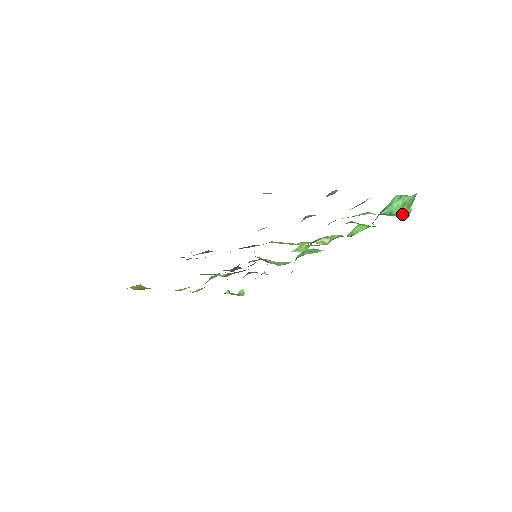
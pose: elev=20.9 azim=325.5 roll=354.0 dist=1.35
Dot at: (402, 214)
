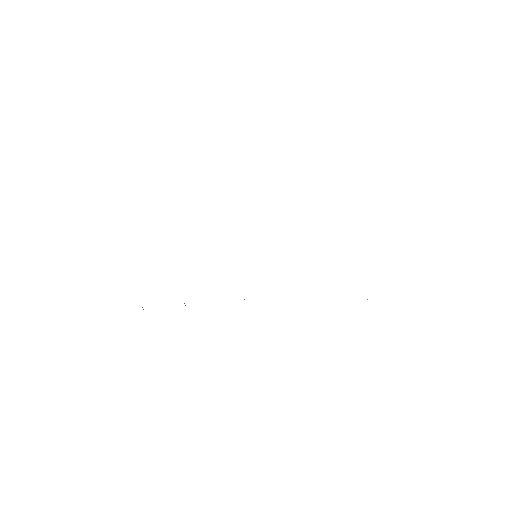
Dot at: occluded
